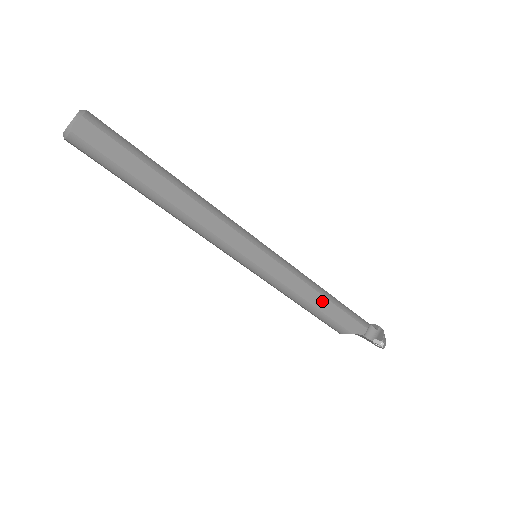
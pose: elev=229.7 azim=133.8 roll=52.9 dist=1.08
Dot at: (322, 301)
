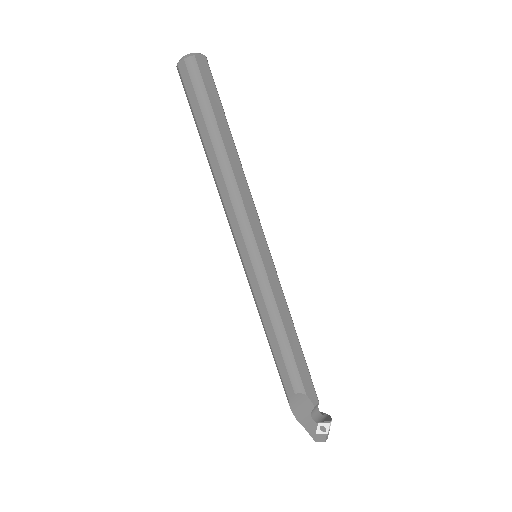
Dot at: (294, 336)
